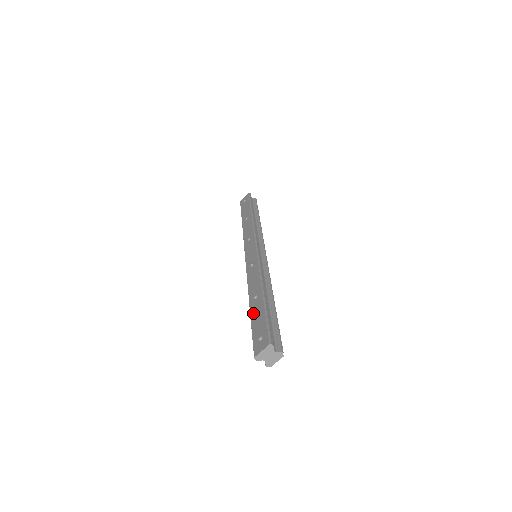
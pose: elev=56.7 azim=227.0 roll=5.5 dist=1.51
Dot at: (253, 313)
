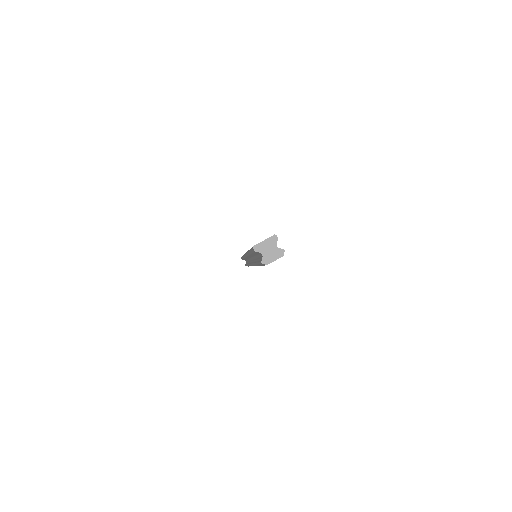
Dot at: occluded
